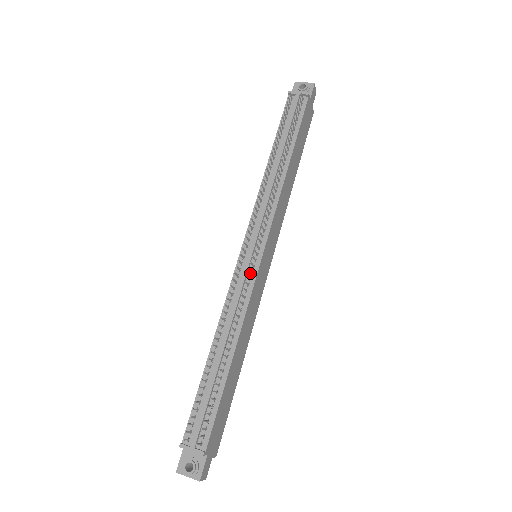
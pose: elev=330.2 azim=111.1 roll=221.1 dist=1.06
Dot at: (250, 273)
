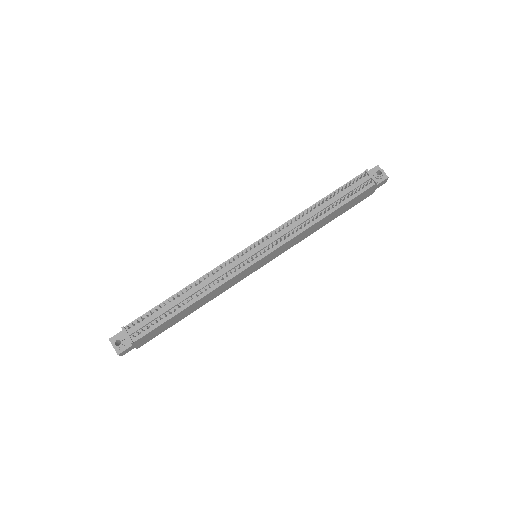
Dot at: (243, 265)
